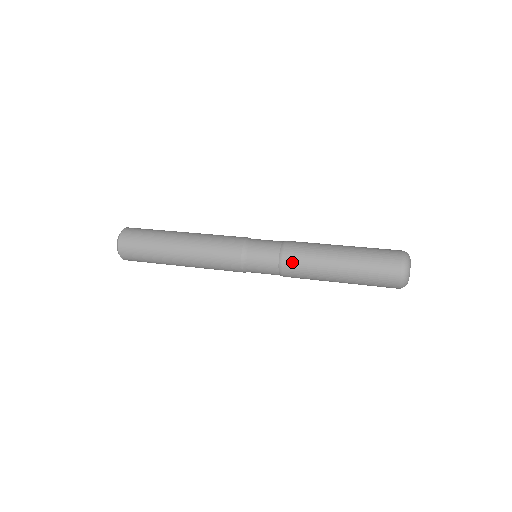
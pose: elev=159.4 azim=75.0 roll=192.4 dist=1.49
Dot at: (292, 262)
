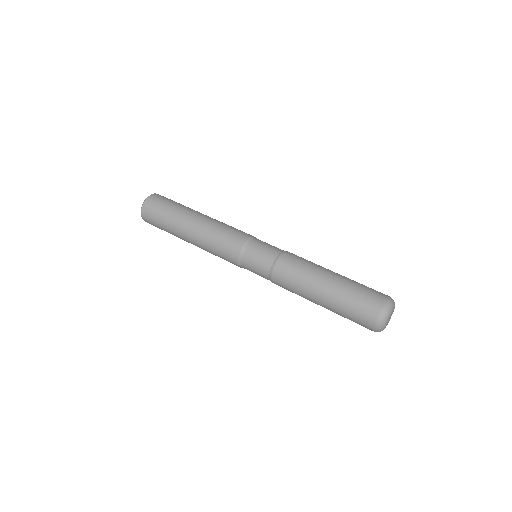
Dot at: (282, 274)
